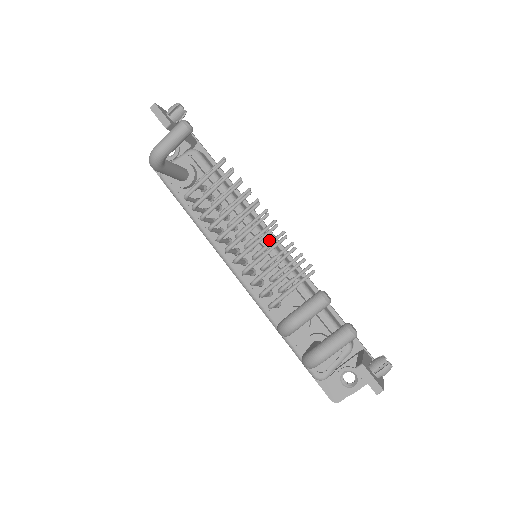
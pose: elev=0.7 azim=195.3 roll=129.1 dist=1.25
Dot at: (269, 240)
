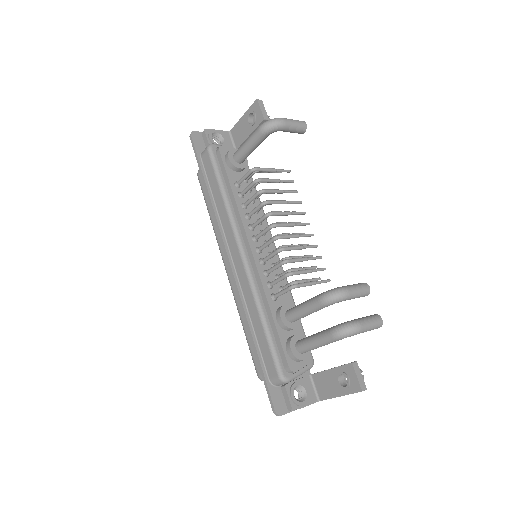
Dot at: occluded
